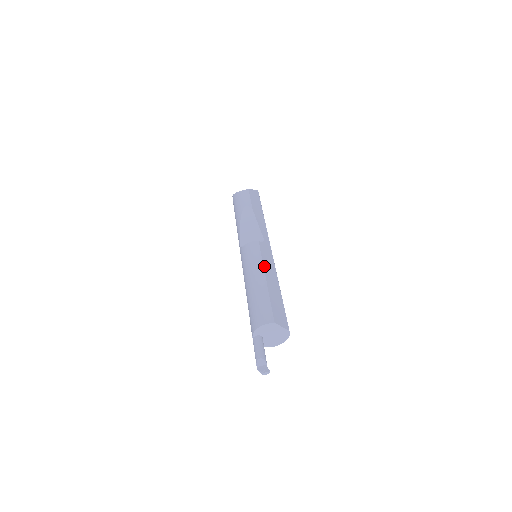
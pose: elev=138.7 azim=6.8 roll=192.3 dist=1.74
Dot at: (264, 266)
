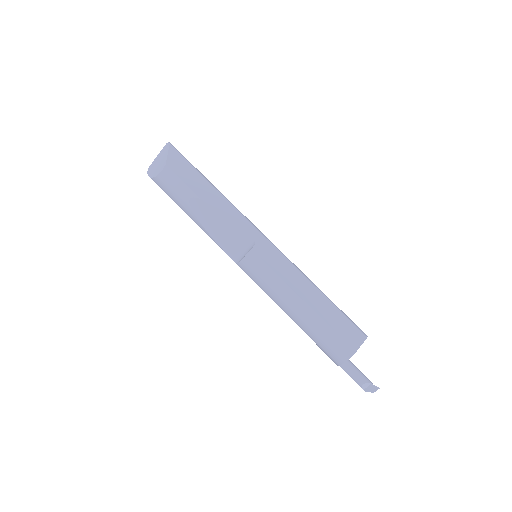
Dot at: (287, 283)
